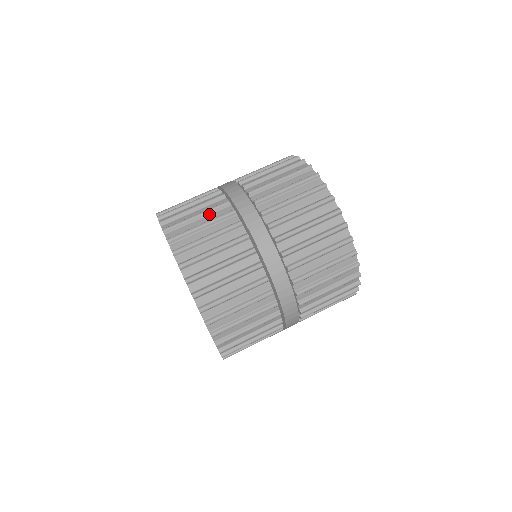
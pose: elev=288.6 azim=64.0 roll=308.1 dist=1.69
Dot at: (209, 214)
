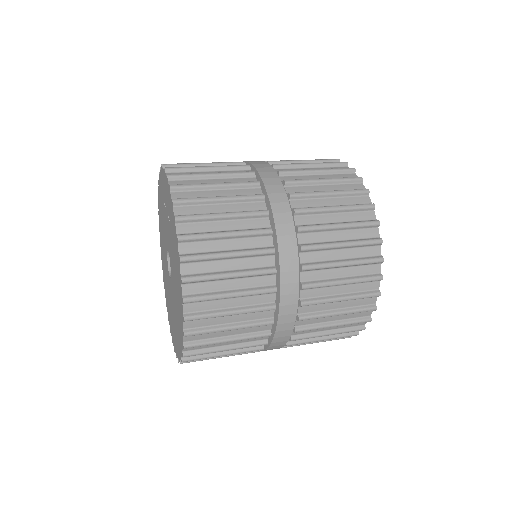
Dot at: occluded
